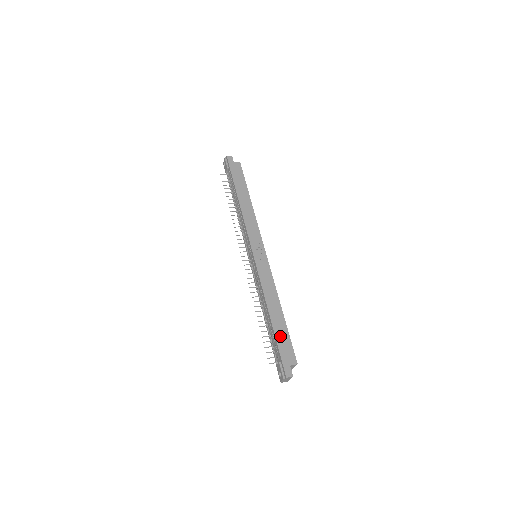
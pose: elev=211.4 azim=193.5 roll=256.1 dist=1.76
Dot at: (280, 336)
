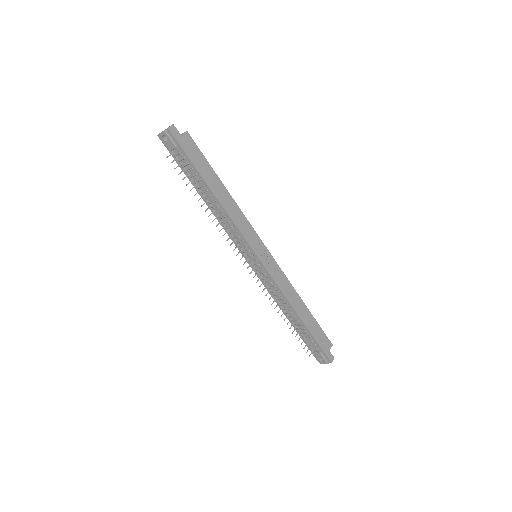
Dot at: (314, 331)
